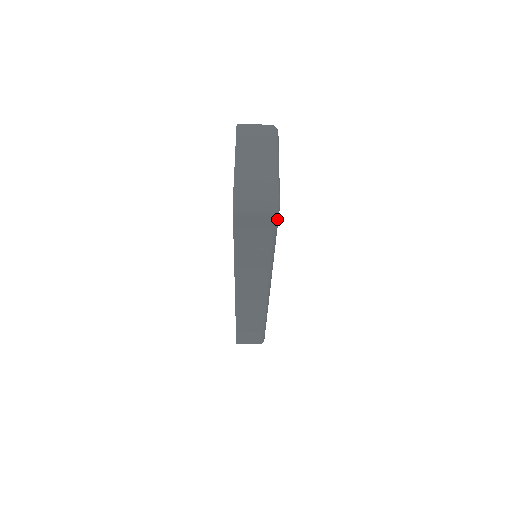
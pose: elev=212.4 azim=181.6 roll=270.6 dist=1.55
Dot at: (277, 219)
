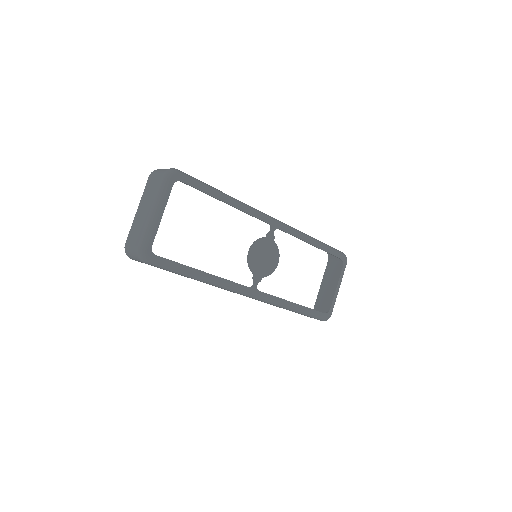
Dot at: (156, 263)
